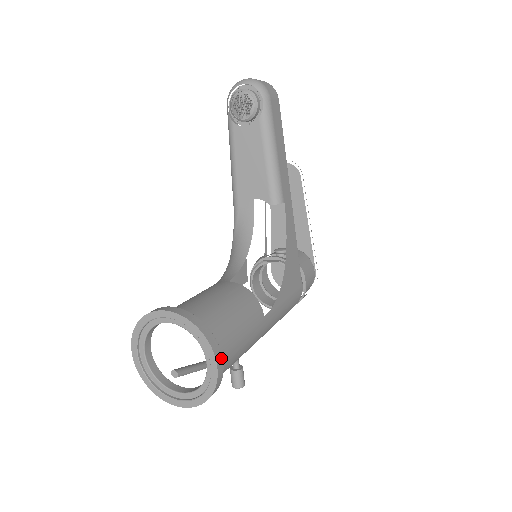
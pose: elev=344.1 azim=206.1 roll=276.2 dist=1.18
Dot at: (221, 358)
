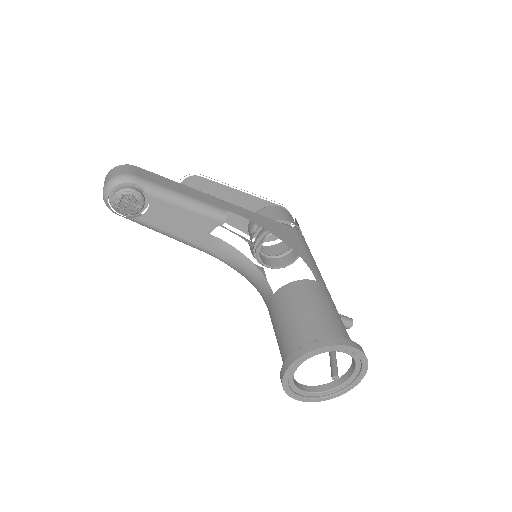
Dot at: (347, 341)
